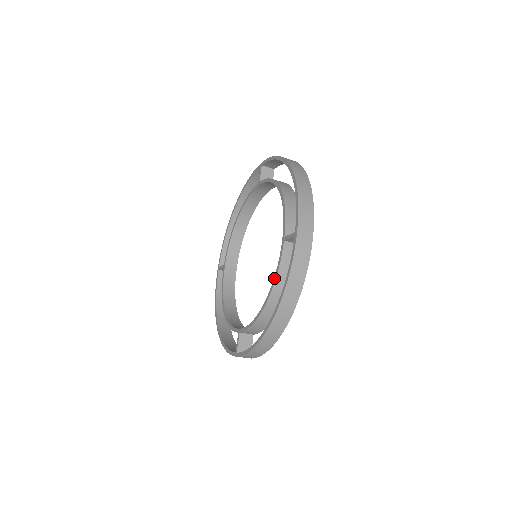
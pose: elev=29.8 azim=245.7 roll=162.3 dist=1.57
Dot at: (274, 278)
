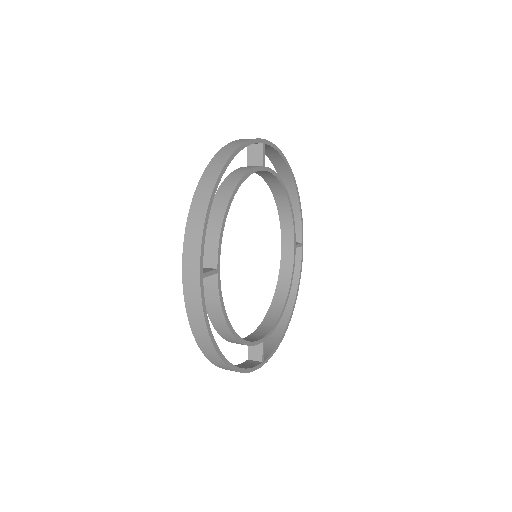
Dot at: (208, 309)
